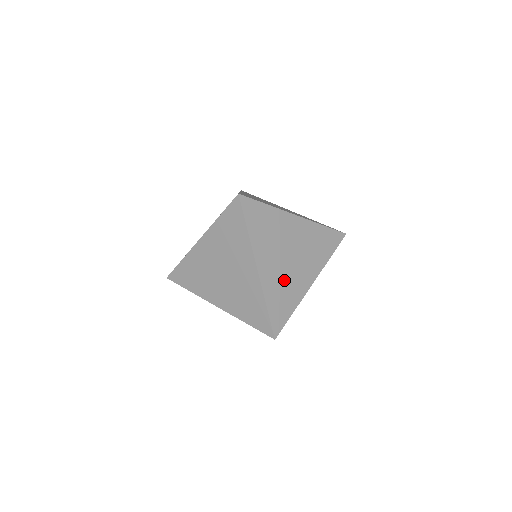
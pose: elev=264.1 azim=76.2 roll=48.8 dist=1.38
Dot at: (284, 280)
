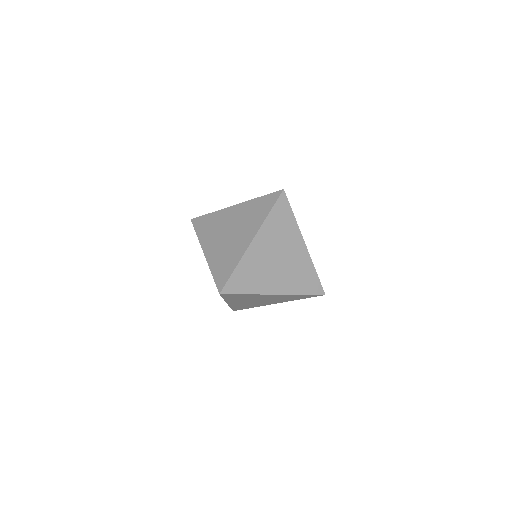
Dot at: (261, 268)
